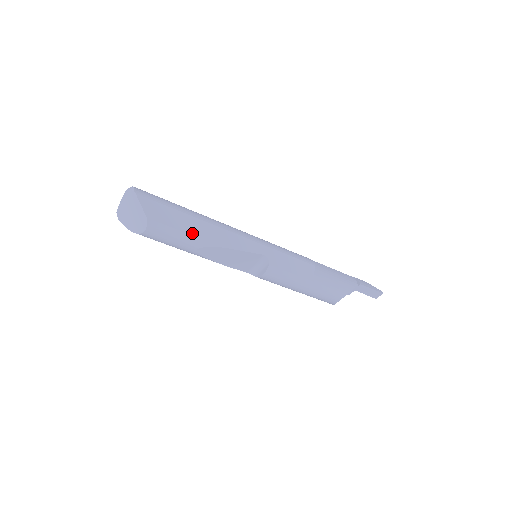
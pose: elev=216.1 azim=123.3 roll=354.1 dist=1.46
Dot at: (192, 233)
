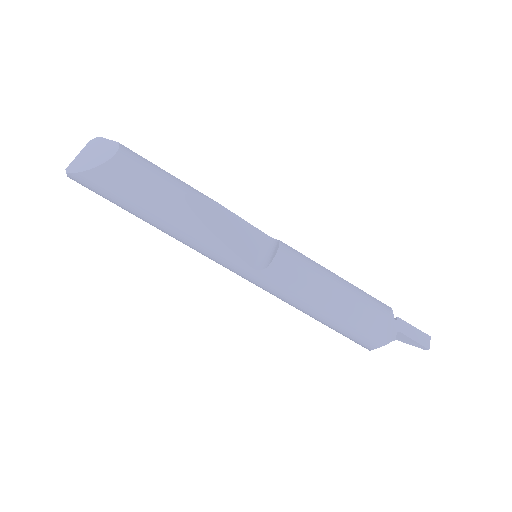
Dot at: (175, 178)
